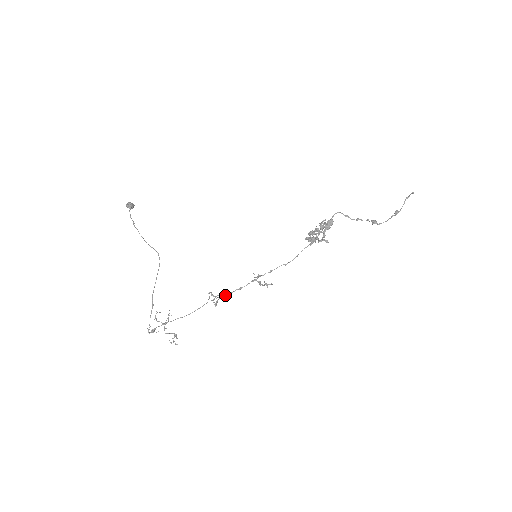
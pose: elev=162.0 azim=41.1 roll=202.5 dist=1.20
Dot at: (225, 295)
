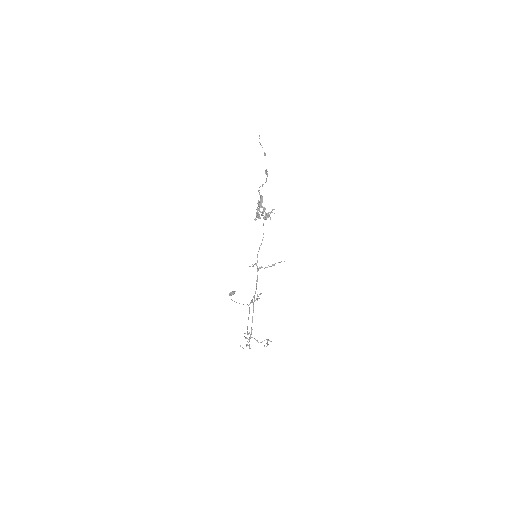
Dot at: (255, 292)
